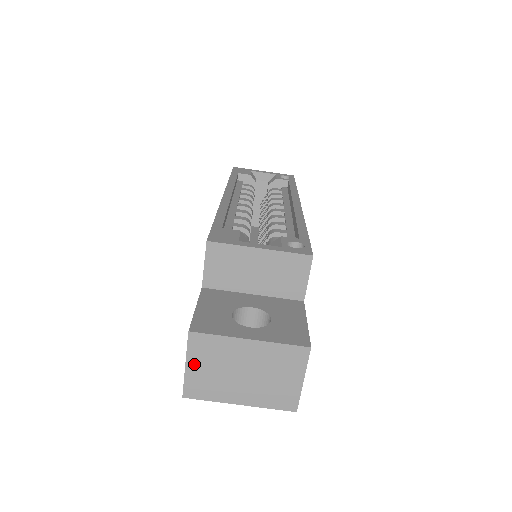
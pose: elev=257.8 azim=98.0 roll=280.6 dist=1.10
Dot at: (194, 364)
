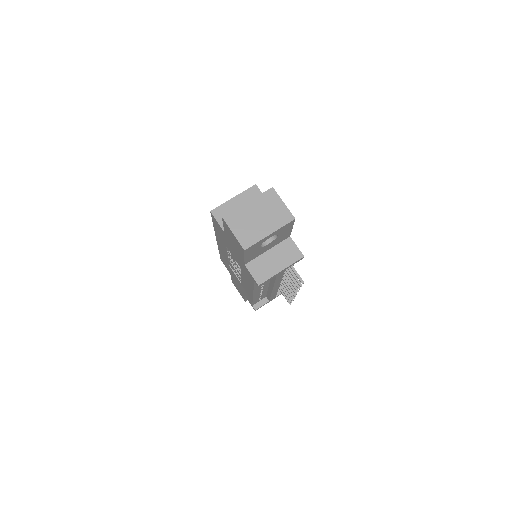
Dot at: (236, 230)
